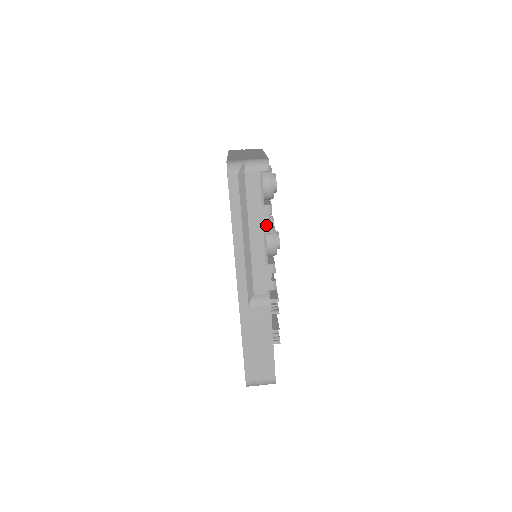
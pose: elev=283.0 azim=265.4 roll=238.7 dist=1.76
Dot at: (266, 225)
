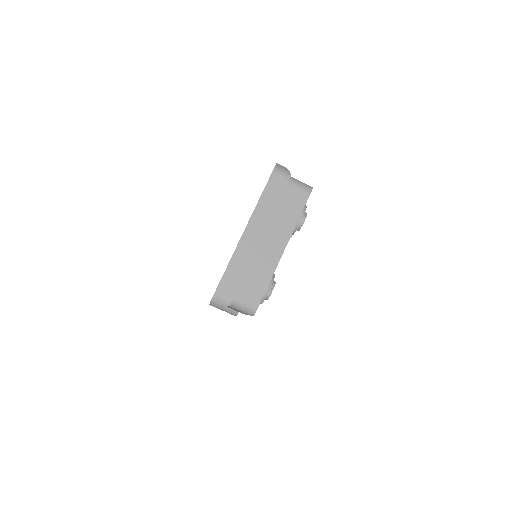
Dot at: (243, 313)
